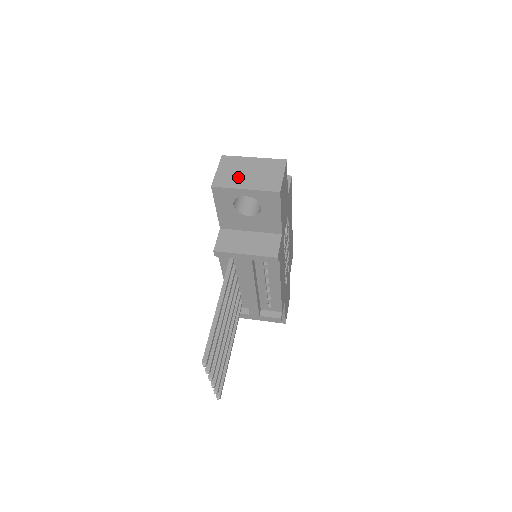
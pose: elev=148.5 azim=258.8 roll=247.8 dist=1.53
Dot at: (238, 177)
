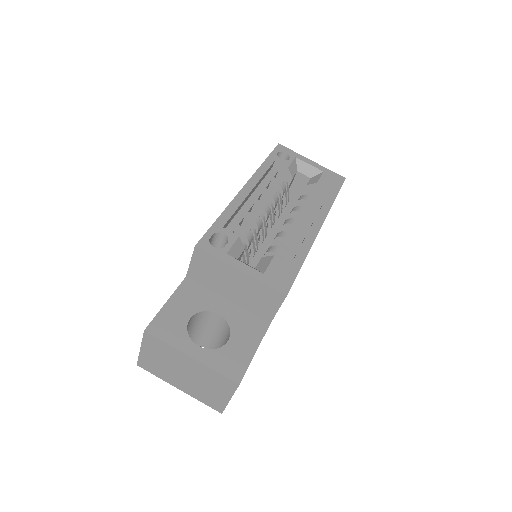
Dot at: (169, 372)
